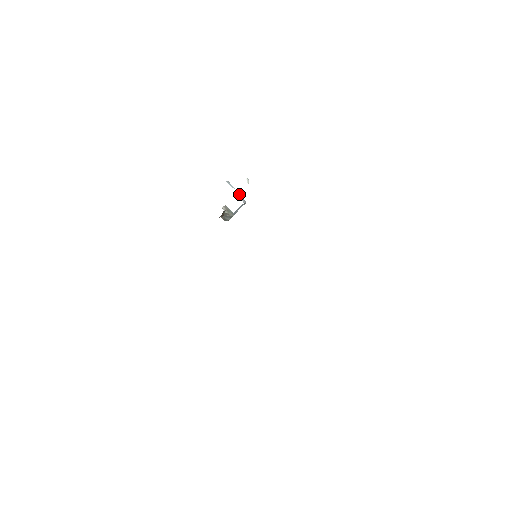
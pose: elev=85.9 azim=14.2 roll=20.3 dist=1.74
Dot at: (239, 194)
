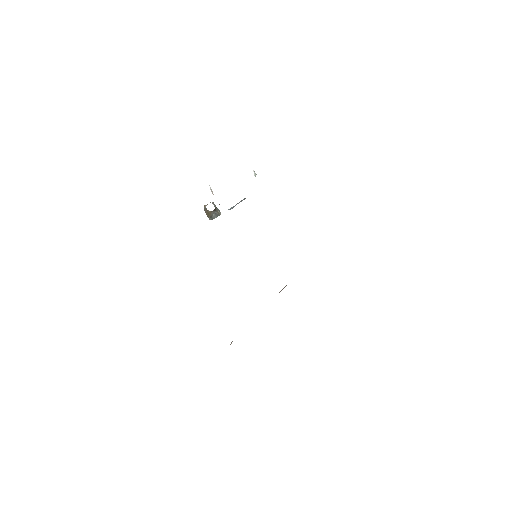
Dot at: occluded
